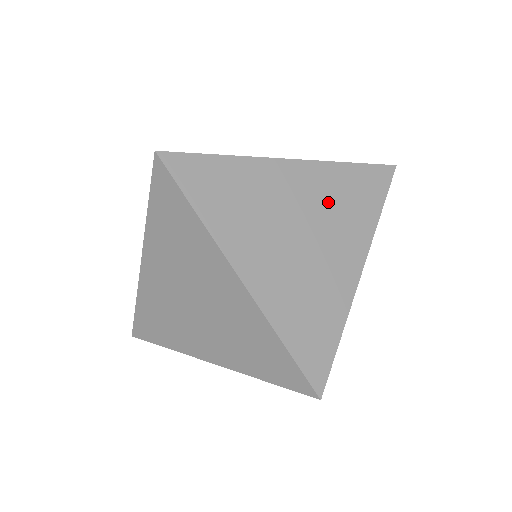
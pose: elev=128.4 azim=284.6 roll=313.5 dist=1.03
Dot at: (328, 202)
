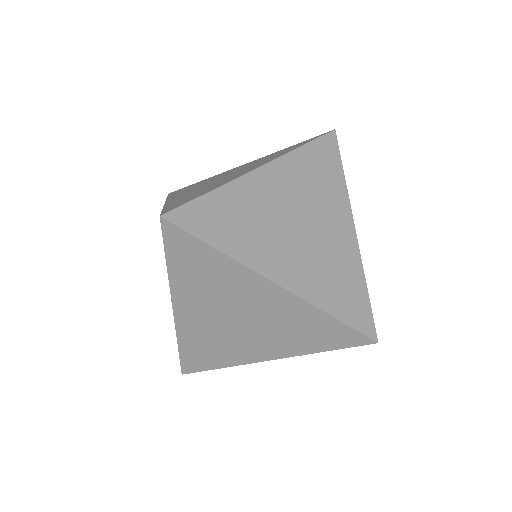
Dot at: (283, 321)
